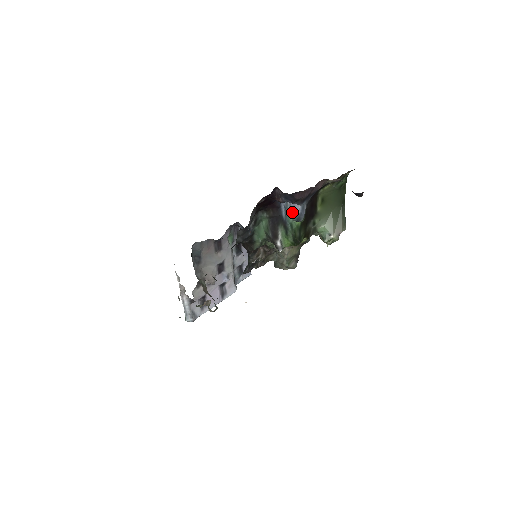
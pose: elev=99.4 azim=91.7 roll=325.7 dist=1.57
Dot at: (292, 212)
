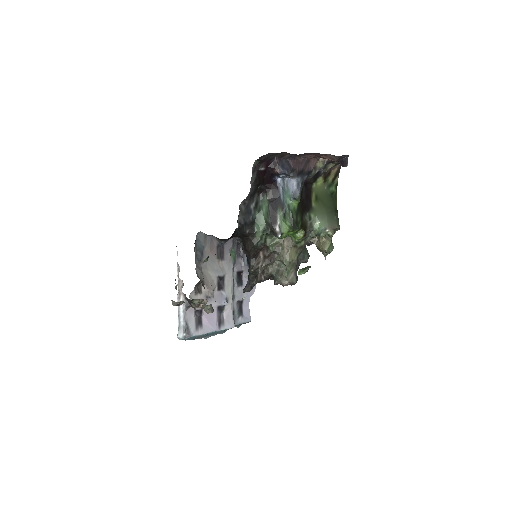
Dot at: (289, 190)
